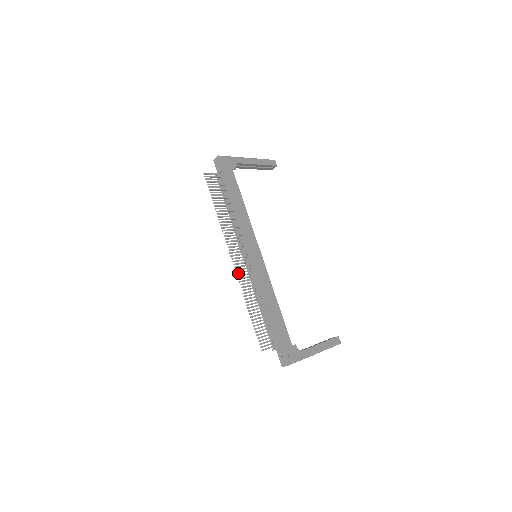
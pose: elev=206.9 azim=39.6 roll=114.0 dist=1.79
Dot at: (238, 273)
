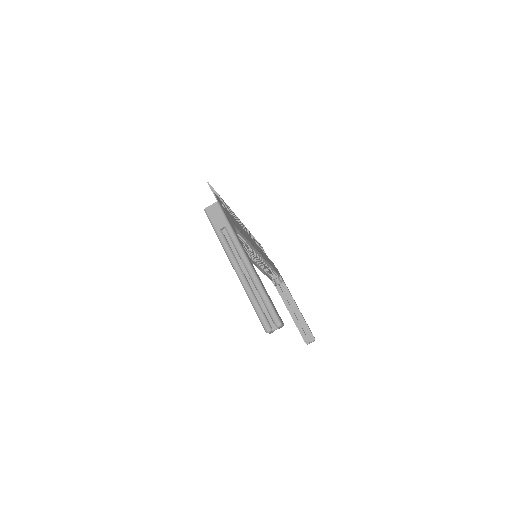
Dot at: (237, 218)
